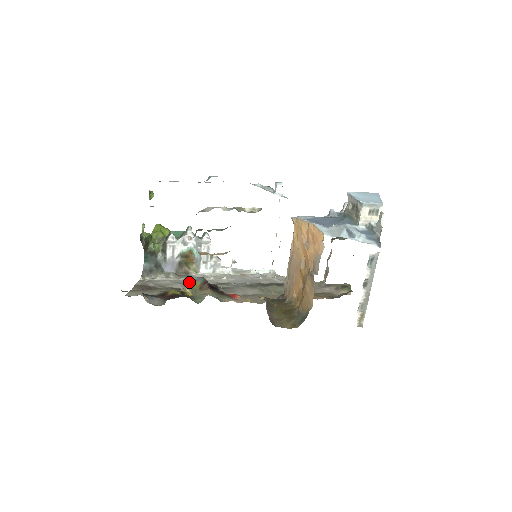
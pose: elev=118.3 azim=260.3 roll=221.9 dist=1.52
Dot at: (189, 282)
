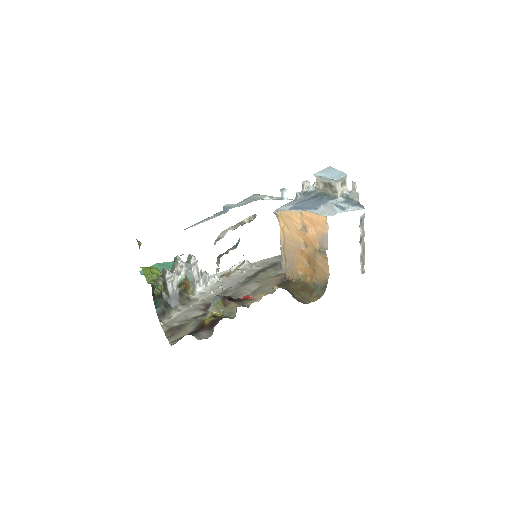
Dot at: (200, 305)
